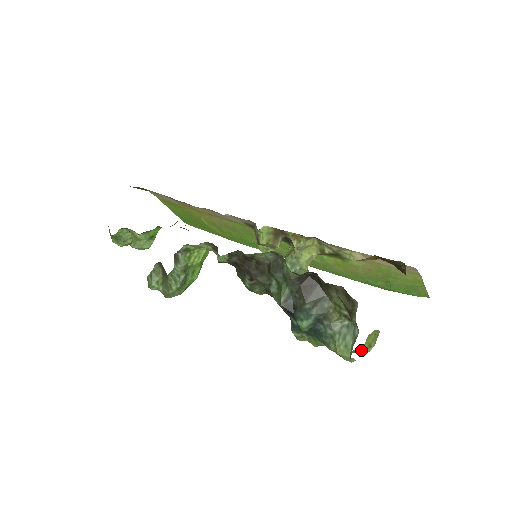
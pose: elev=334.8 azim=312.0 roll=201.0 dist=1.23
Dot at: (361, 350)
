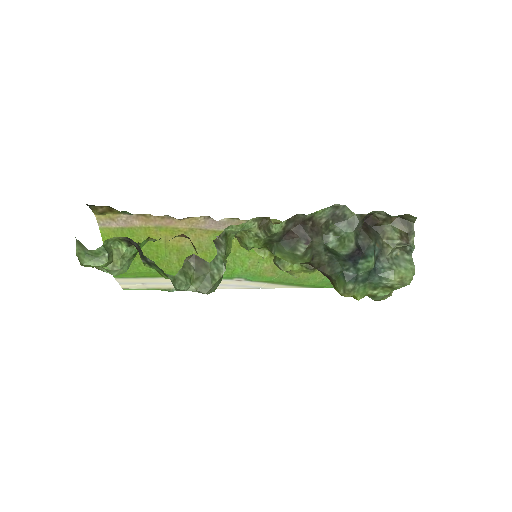
Dot at: (389, 293)
